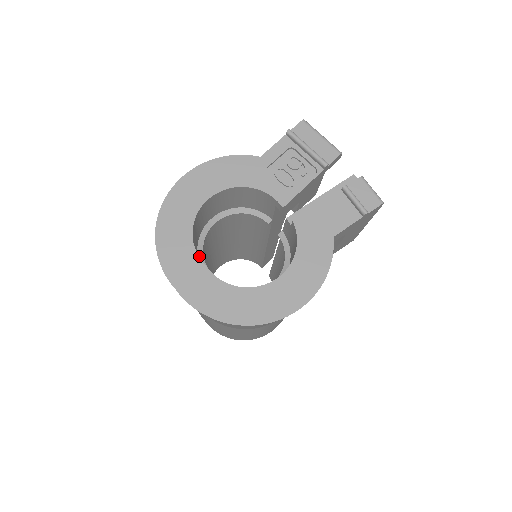
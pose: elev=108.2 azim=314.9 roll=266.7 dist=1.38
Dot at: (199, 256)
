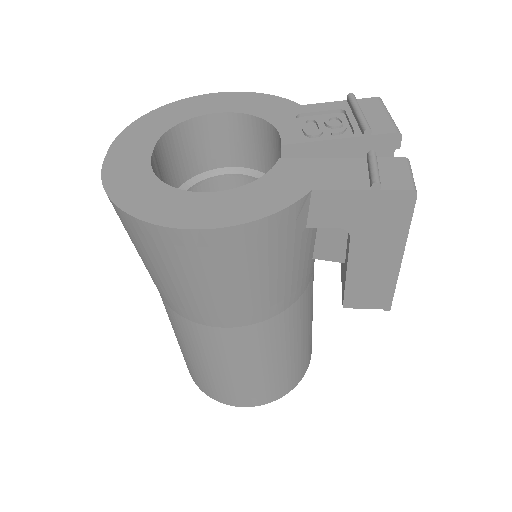
Dot at: (181, 187)
